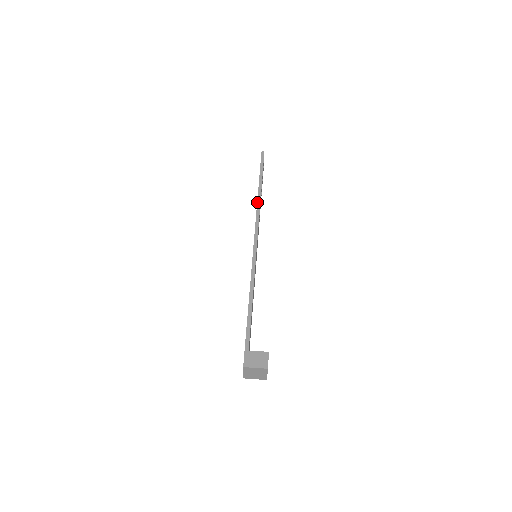
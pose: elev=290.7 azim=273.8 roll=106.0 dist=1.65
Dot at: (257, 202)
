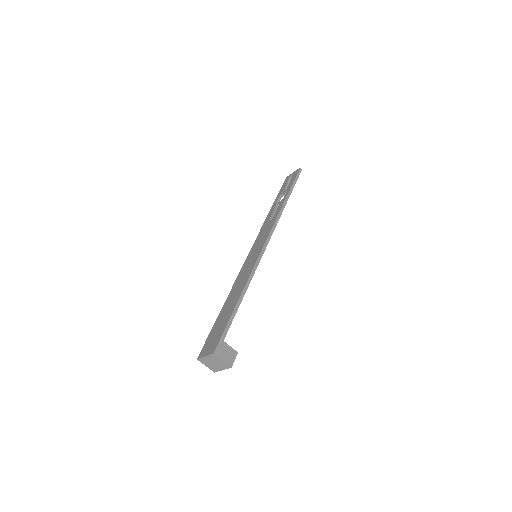
Dot at: (280, 210)
